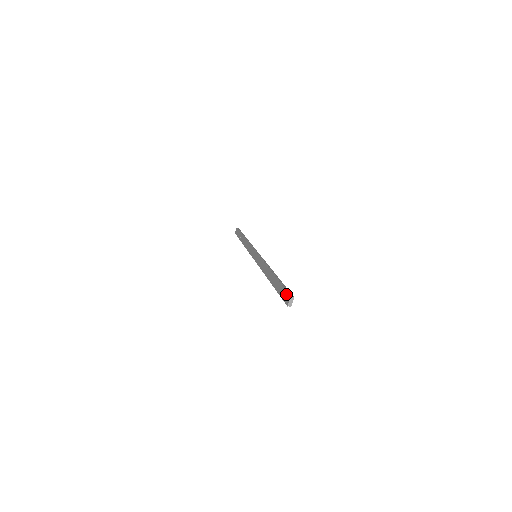
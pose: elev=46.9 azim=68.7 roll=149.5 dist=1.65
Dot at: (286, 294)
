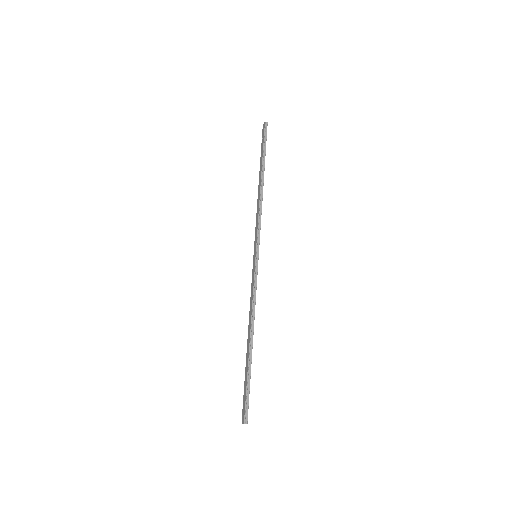
Dot at: (244, 409)
